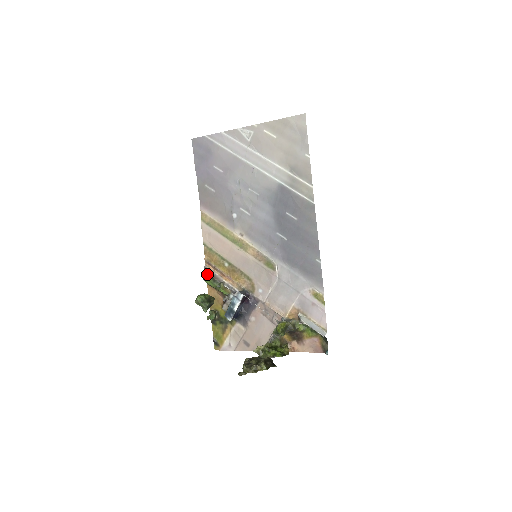
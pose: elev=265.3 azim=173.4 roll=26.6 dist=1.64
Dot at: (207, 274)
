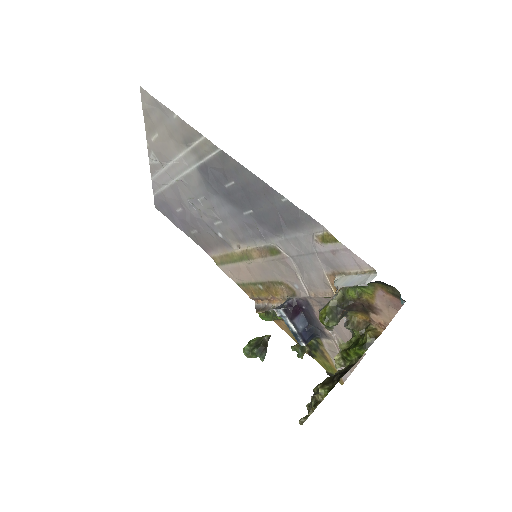
Dot at: (258, 312)
